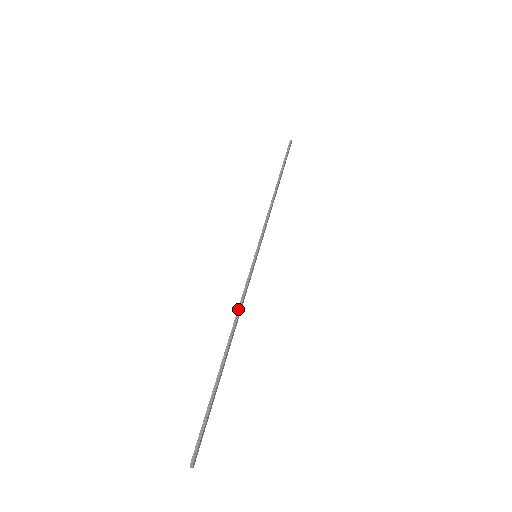
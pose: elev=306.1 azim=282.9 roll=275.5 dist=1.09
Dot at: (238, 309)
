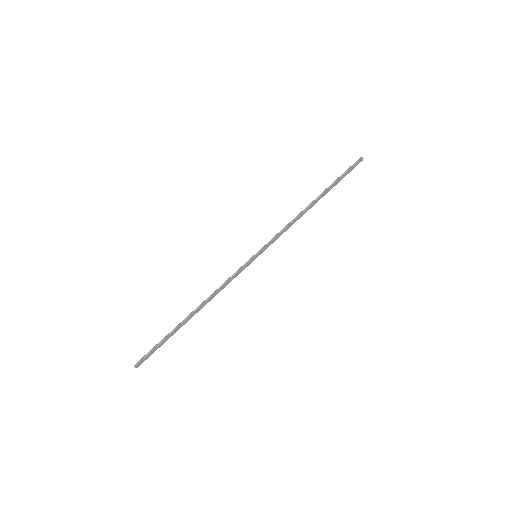
Dot at: (216, 290)
